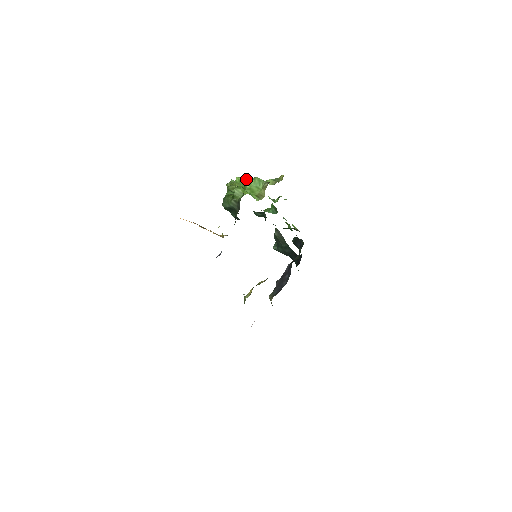
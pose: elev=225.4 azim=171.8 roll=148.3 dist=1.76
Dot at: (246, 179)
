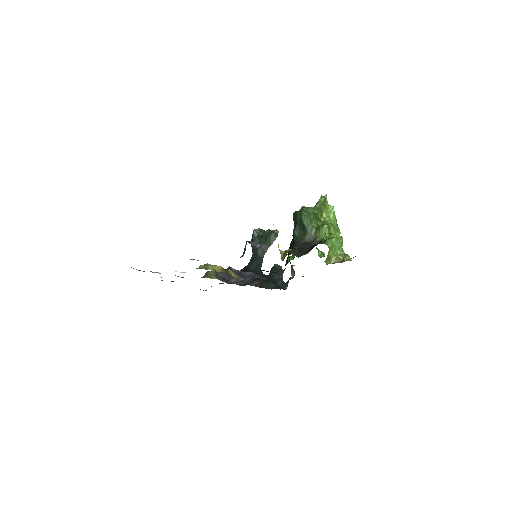
Dot at: (335, 219)
